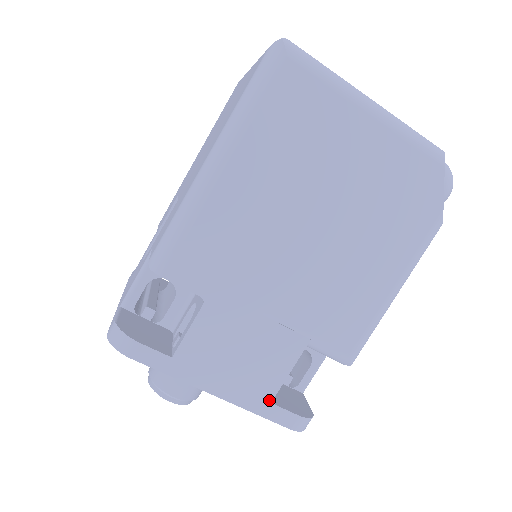
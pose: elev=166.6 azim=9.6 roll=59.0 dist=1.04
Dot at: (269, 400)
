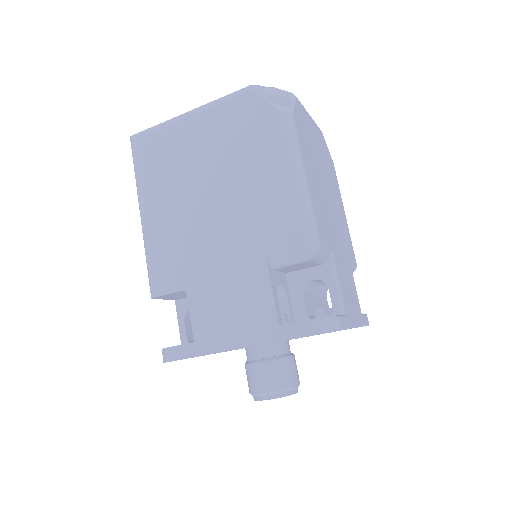
Dot at: (276, 324)
